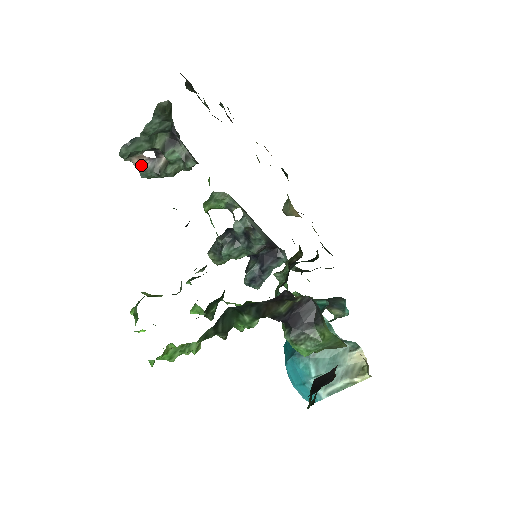
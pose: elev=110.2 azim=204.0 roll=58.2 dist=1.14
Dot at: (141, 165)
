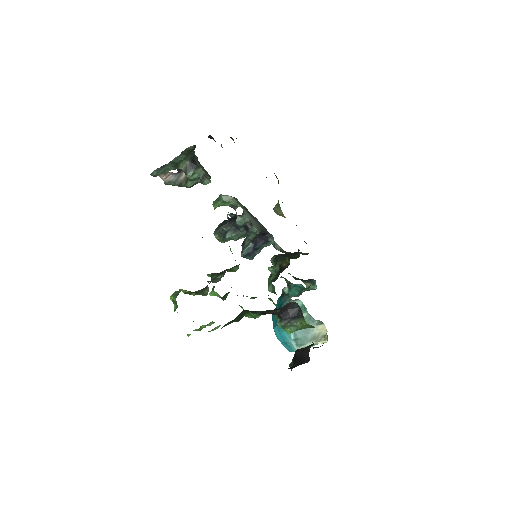
Dot at: (166, 178)
